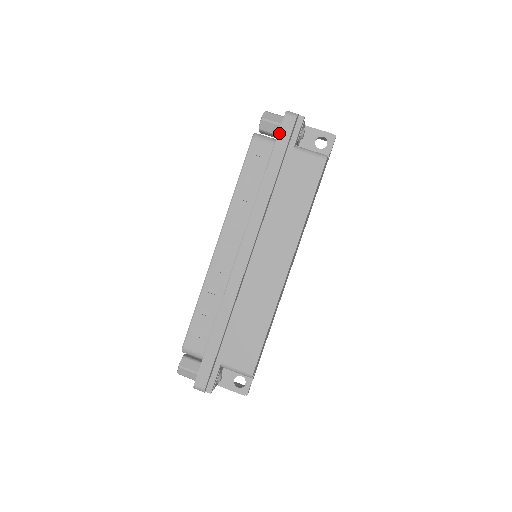
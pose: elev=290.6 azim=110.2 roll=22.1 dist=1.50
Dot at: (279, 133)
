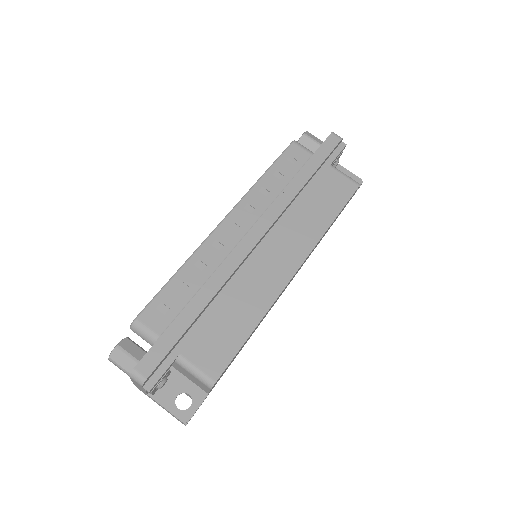
Dot at: (322, 145)
